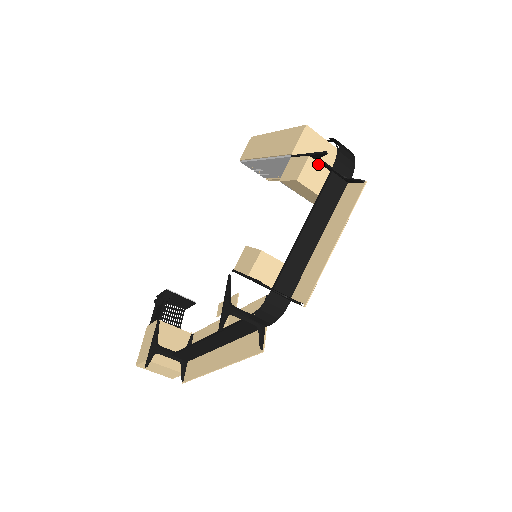
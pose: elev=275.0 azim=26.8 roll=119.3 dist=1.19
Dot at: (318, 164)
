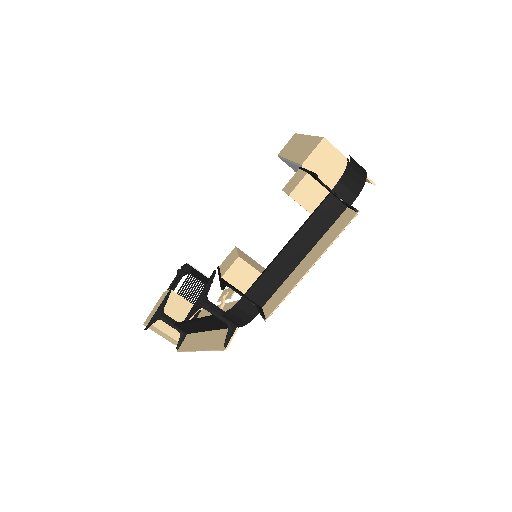
Dot at: (317, 183)
